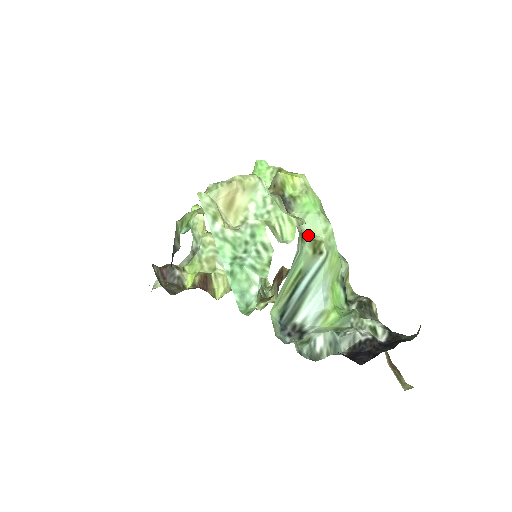
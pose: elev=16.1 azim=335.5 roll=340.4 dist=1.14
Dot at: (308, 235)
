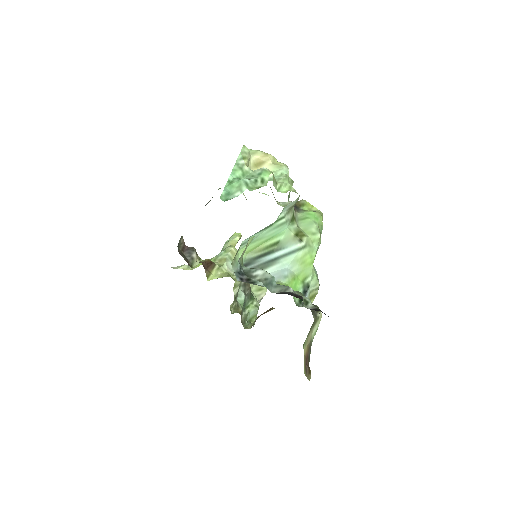
Dot at: (299, 228)
